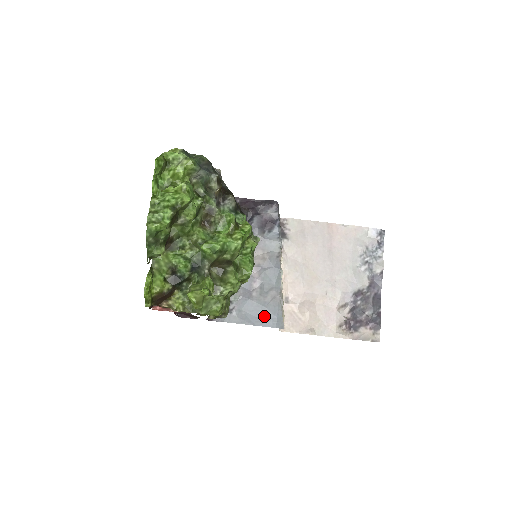
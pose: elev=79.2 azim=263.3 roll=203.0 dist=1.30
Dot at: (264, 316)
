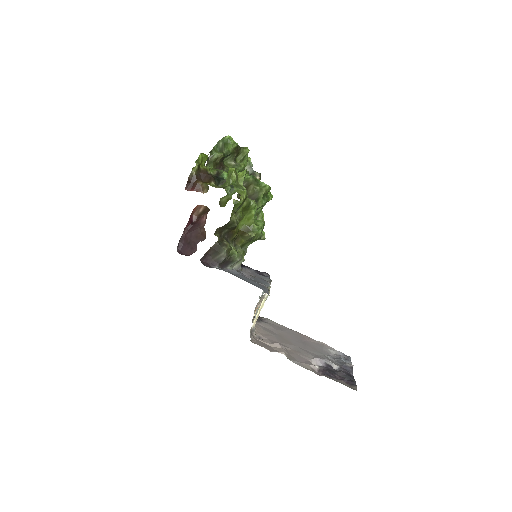
Dot at: (252, 283)
